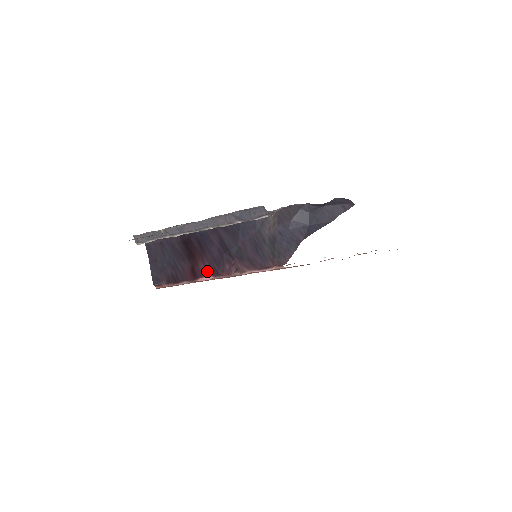
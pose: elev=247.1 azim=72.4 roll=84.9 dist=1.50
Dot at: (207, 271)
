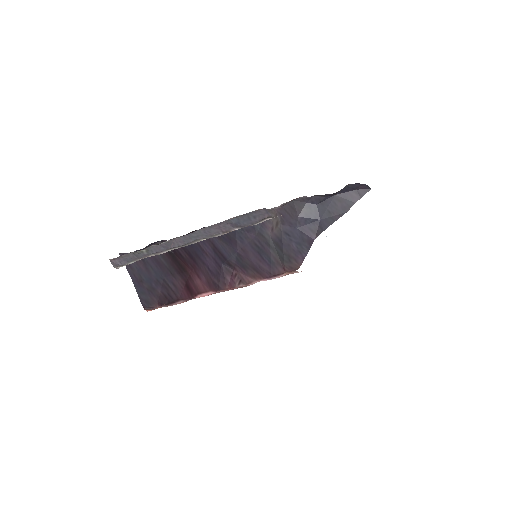
Dot at: (205, 286)
